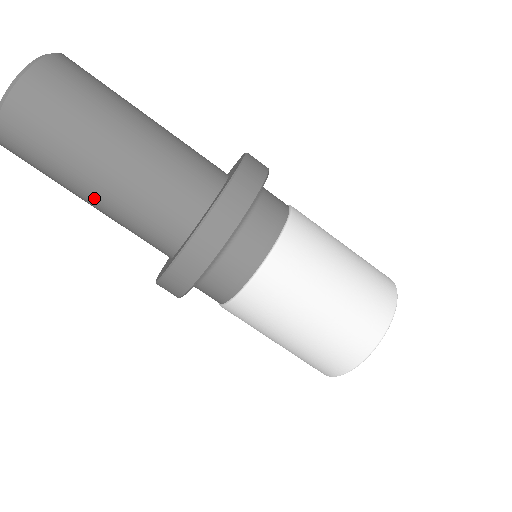
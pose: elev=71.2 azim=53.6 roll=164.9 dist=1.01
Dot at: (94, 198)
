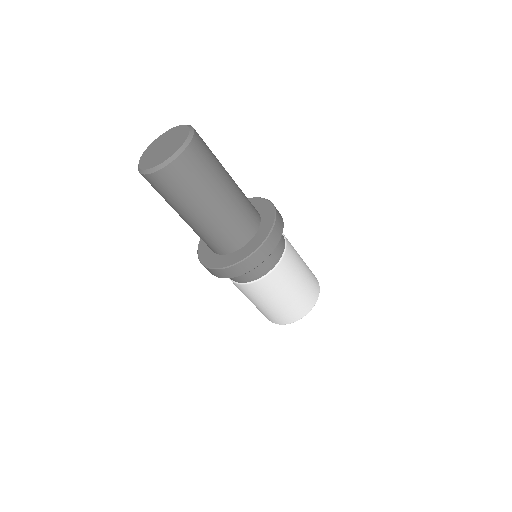
Dot at: (197, 218)
